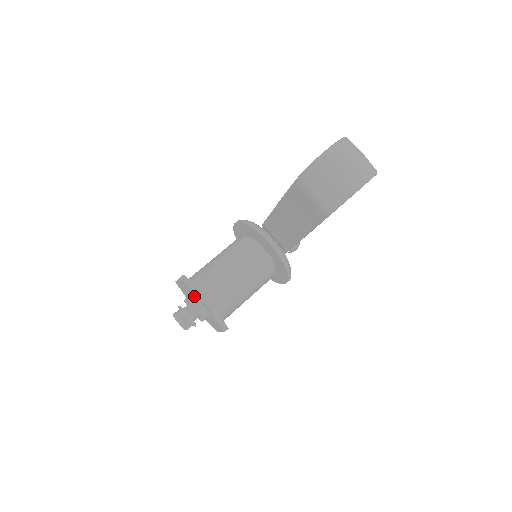
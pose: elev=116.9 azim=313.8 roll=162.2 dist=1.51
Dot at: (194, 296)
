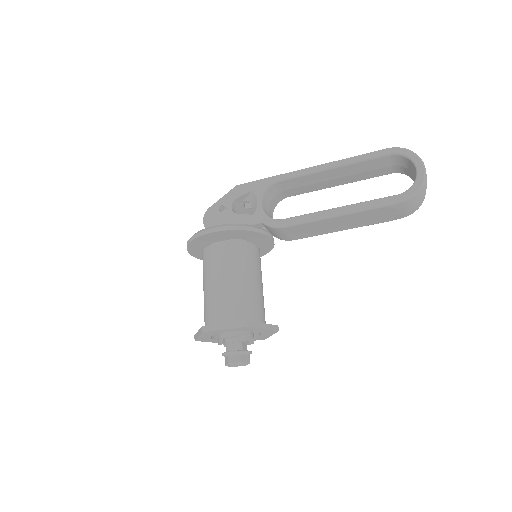
Dot at: (245, 332)
